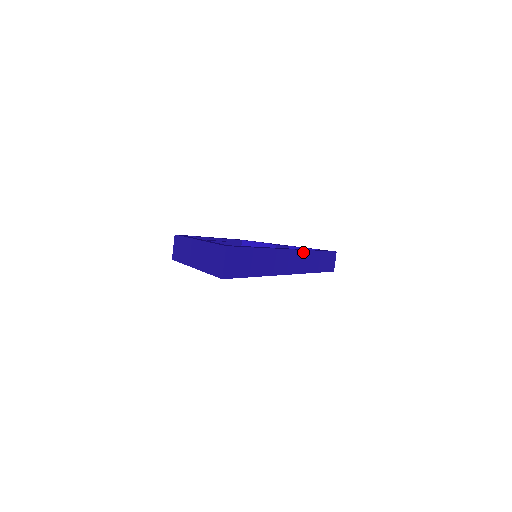
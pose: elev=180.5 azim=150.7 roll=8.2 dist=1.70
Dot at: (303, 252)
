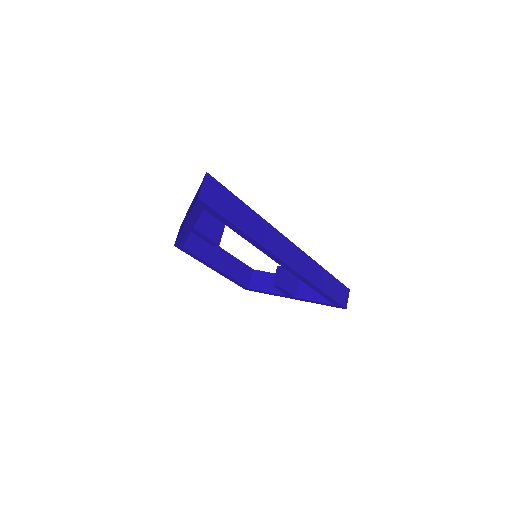
Dot at: (302, 253)
